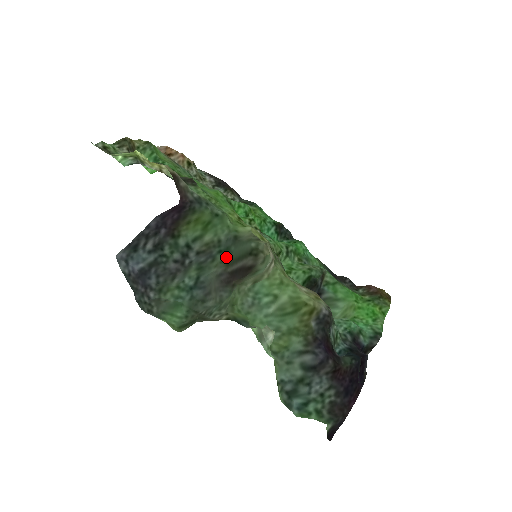
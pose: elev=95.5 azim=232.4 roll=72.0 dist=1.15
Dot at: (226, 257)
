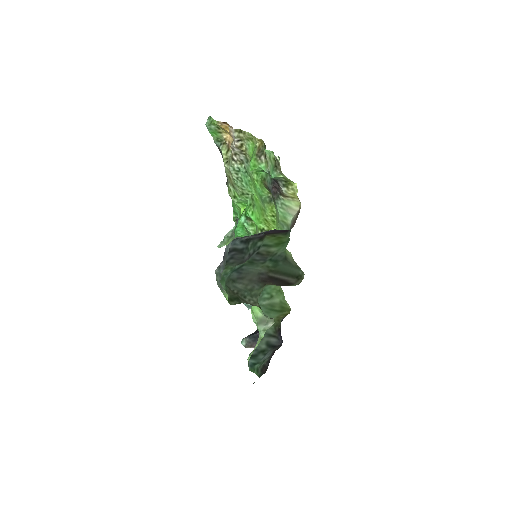
Dot at: (272, 265)
